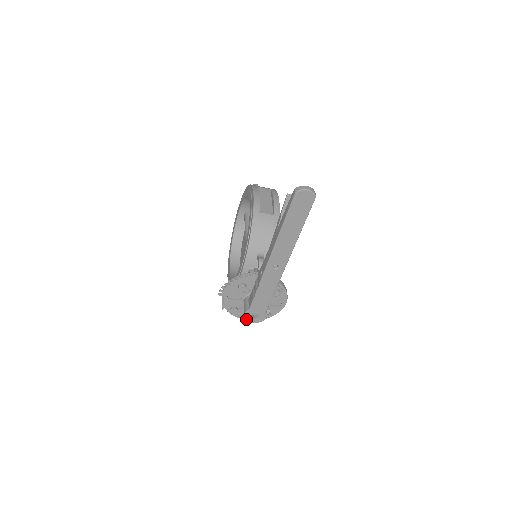
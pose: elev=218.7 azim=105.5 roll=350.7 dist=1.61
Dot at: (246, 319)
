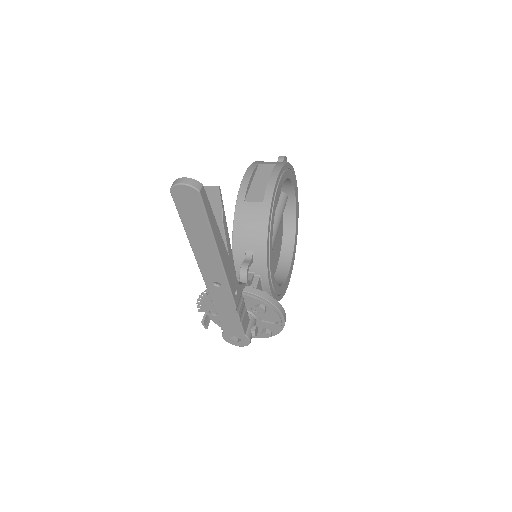
Dot at: (228, 342)
